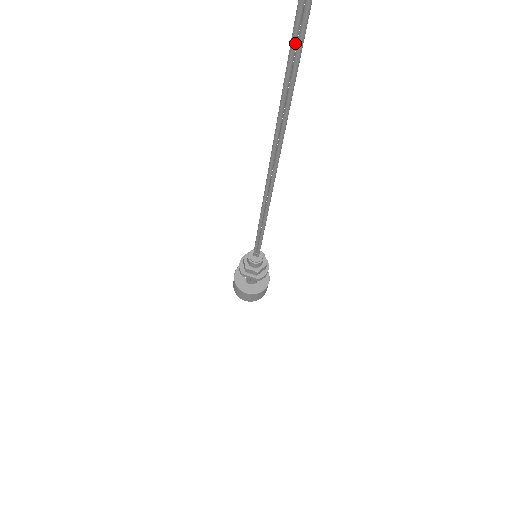
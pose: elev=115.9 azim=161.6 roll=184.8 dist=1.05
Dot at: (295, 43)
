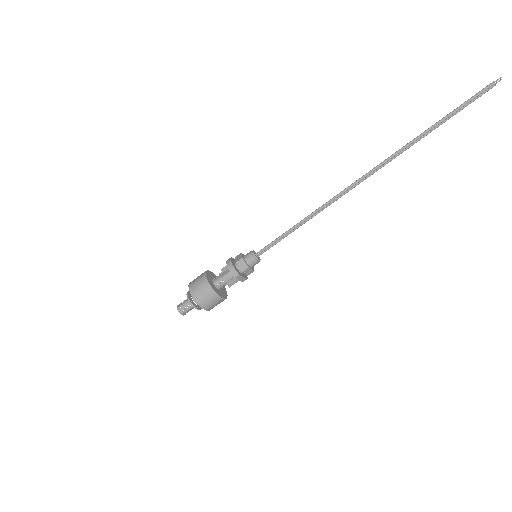
Dot at: (454, 113)
